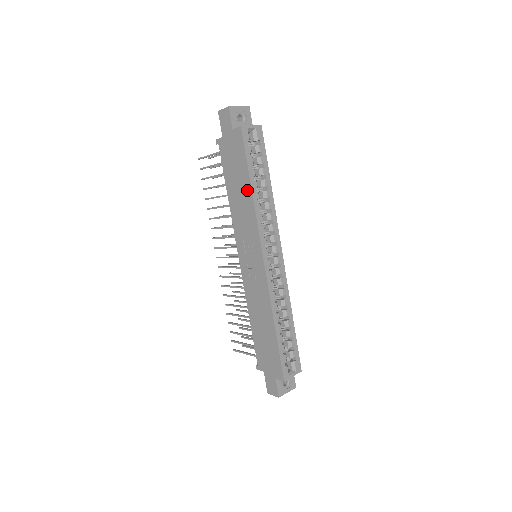
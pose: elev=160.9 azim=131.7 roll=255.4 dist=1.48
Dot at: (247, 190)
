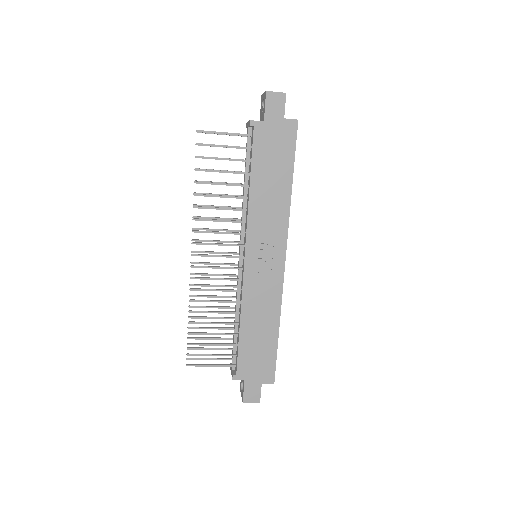
Dot at: (285, 187)
